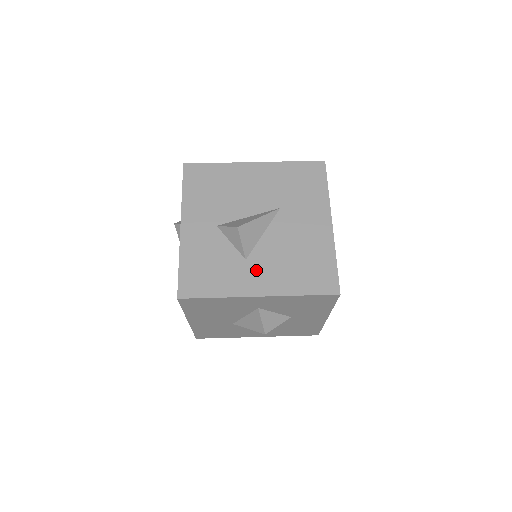
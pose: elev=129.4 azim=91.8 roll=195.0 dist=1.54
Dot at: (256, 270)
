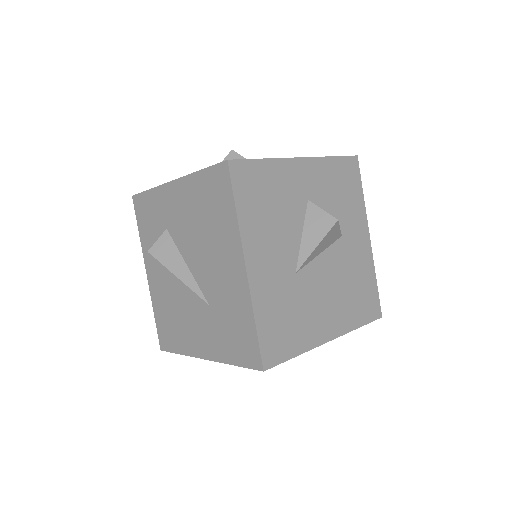
Dot at: occluded
